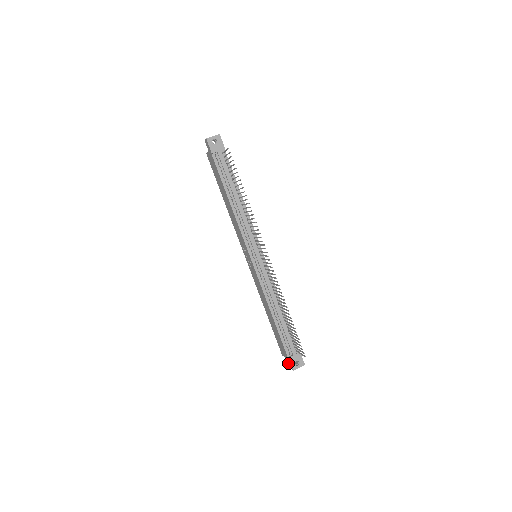
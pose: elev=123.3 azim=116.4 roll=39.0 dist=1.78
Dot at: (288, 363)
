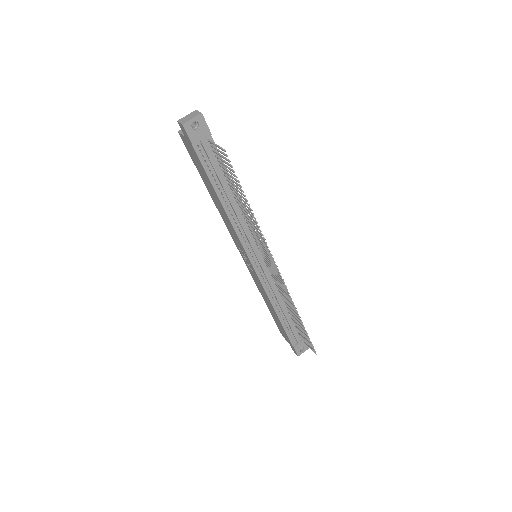
Dot at: (291, 347)
